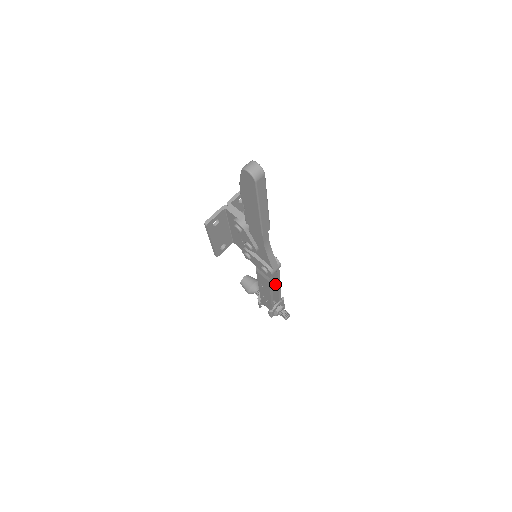
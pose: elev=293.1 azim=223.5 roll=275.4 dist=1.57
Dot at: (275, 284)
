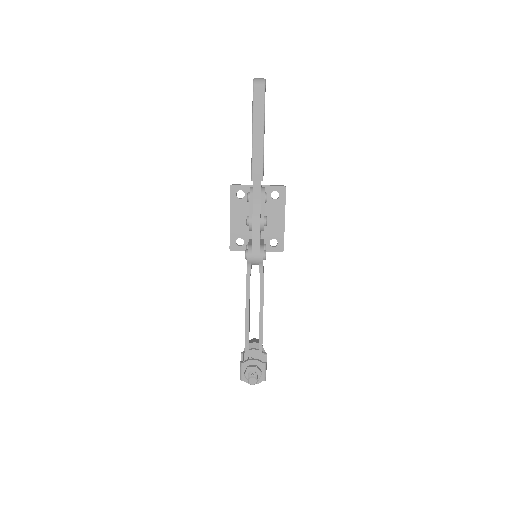
Dot at: (259, 313)
